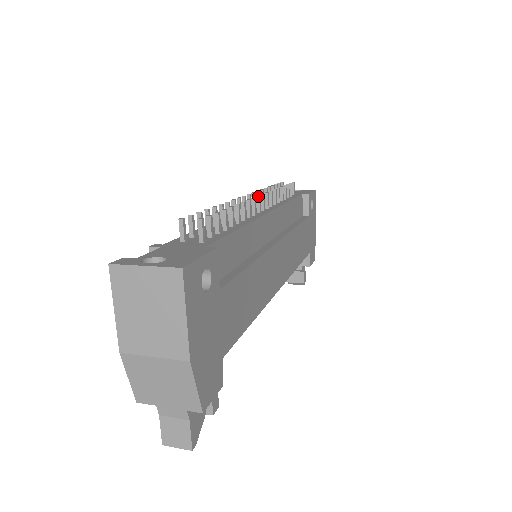
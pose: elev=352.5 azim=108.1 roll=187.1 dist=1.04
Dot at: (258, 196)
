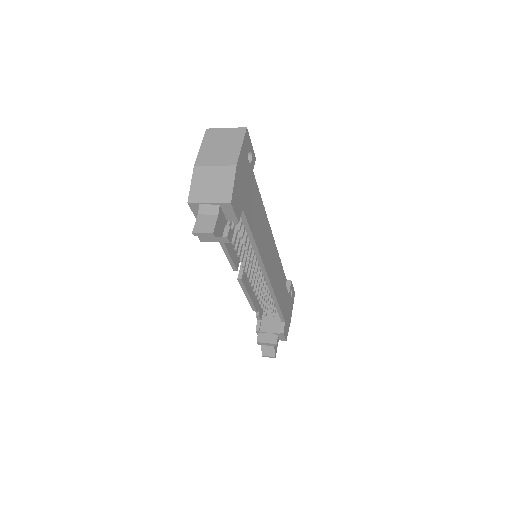
Dot at: occluded
